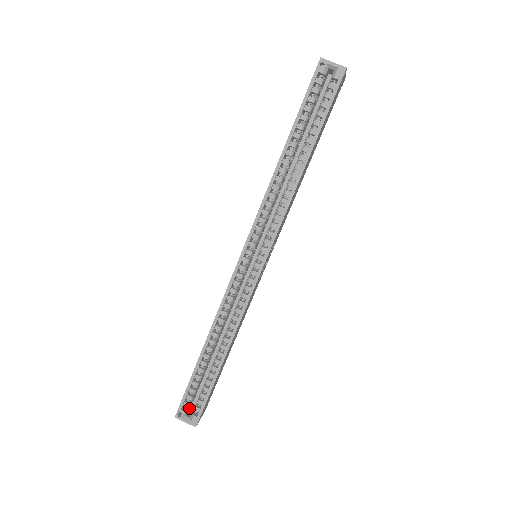
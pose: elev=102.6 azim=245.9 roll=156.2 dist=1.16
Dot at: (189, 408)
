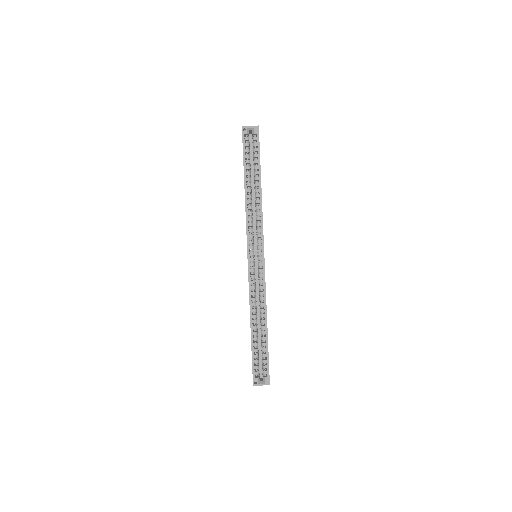
Dot at: (259, 377)
